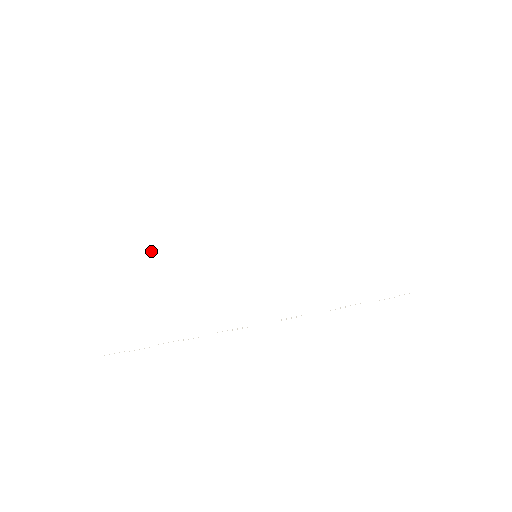
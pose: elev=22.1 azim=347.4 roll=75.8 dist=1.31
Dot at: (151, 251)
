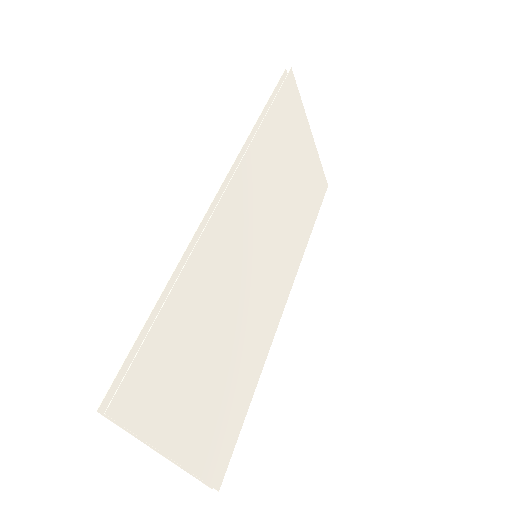
Dot at: (195, 360)
